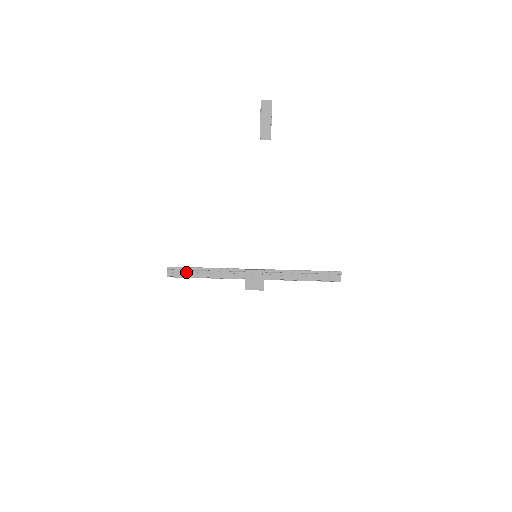
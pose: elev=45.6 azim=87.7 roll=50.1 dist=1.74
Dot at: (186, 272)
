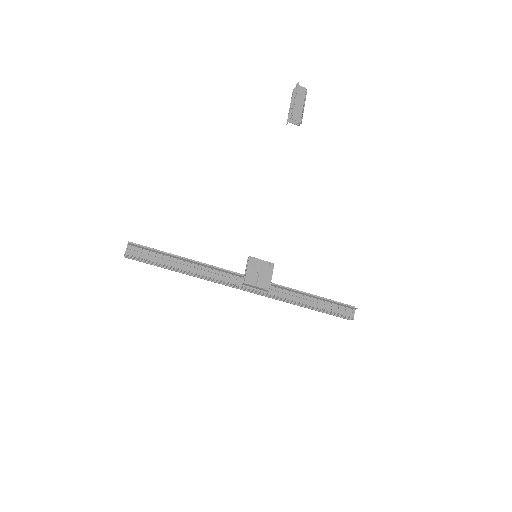
Dot at: (154, 255)
